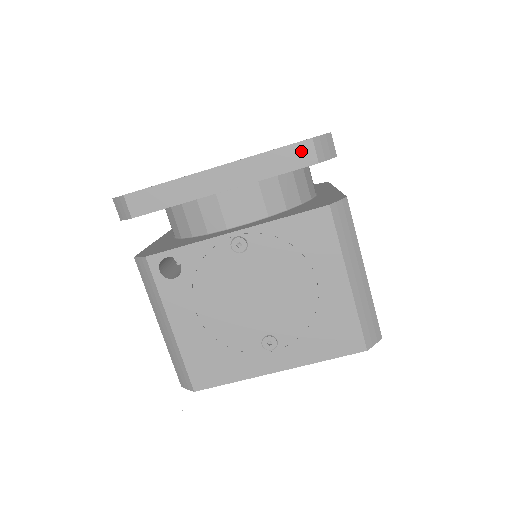
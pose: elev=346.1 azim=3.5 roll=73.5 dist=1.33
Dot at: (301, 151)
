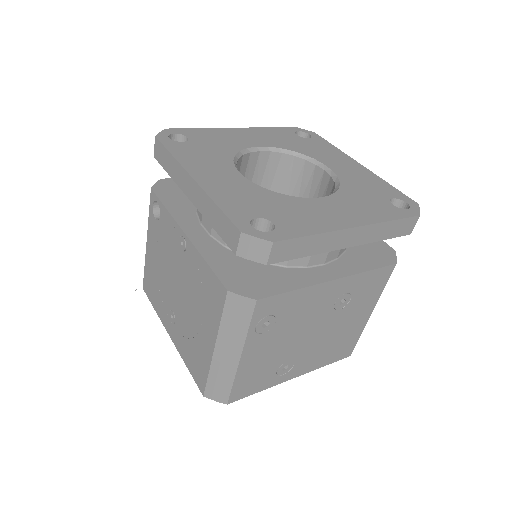
Dot at: (232, 232)
